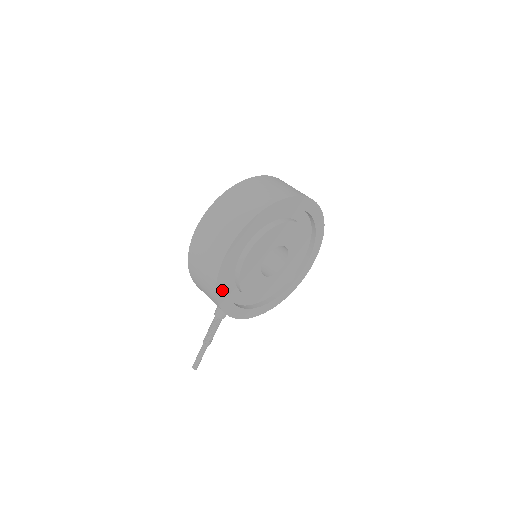
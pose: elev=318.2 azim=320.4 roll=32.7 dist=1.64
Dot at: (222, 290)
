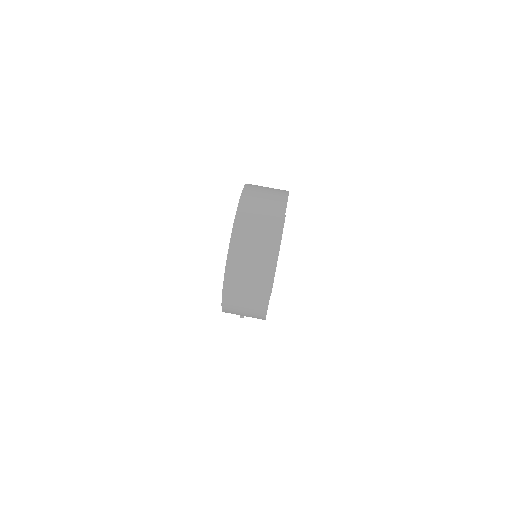
Dot at: occluded
